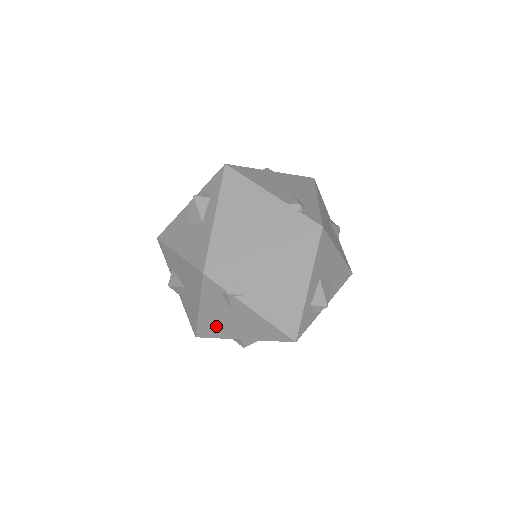
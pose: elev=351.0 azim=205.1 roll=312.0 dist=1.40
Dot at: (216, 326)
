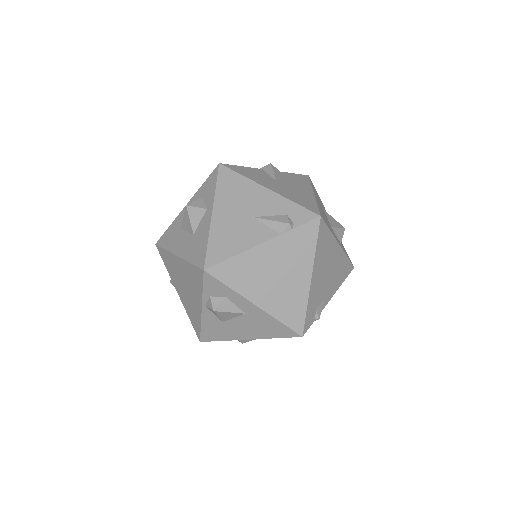
Dot at: occluded
